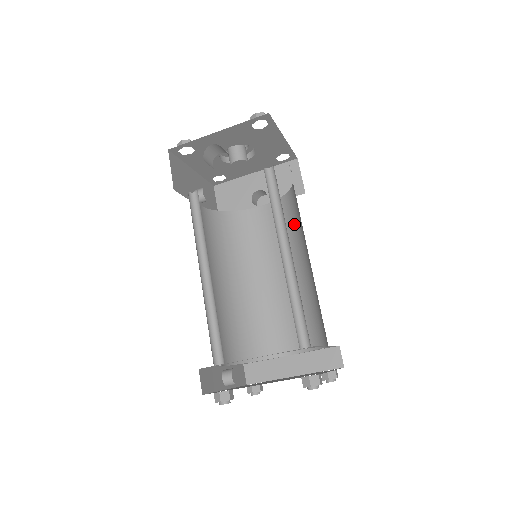
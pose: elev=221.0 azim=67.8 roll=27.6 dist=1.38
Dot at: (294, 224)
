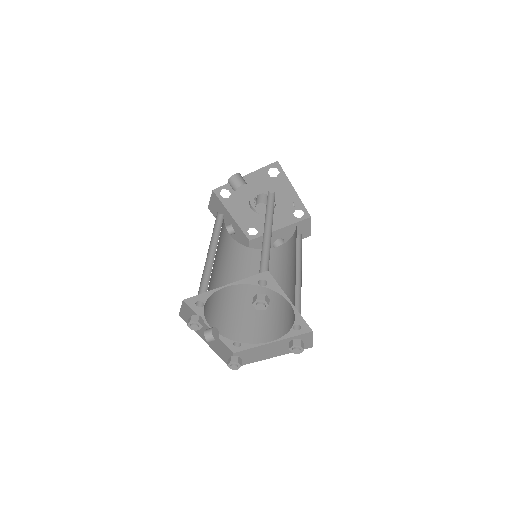
Dot at: (295, 248)
